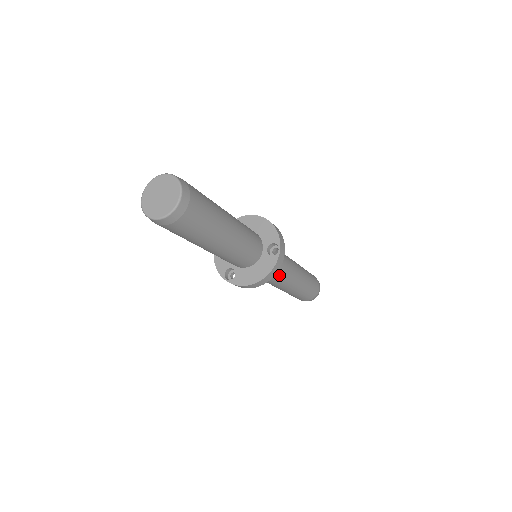
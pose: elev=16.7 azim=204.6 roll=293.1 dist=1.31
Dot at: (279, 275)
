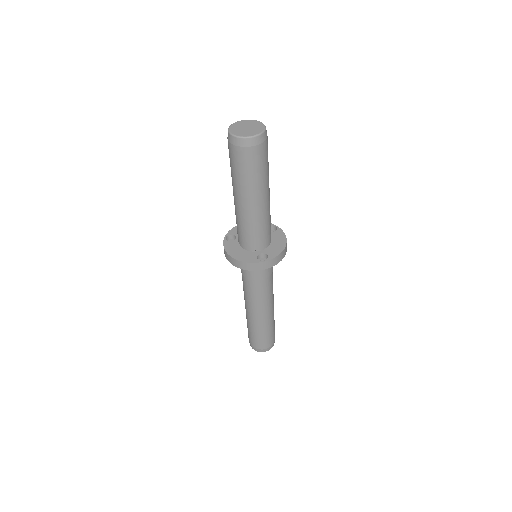
Dot at: (272, 274)
